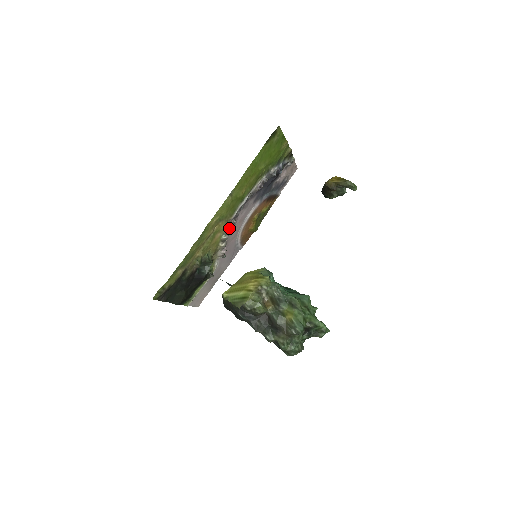
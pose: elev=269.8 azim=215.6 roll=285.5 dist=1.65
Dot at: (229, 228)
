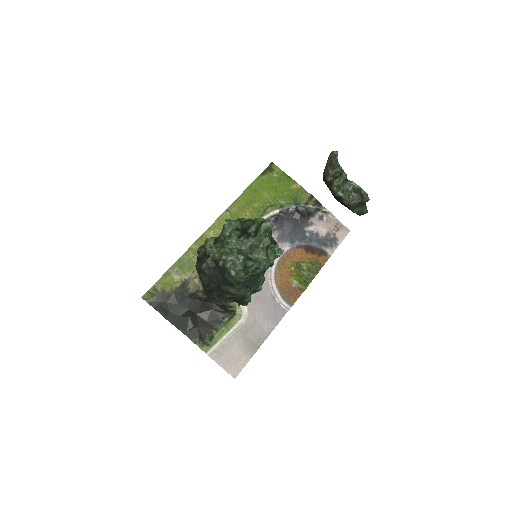
Dot at: occluded
